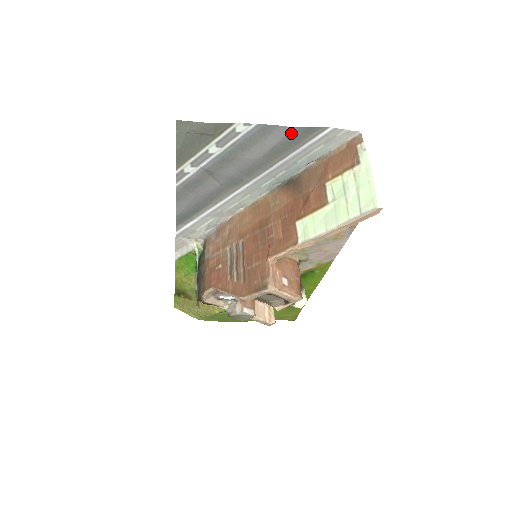
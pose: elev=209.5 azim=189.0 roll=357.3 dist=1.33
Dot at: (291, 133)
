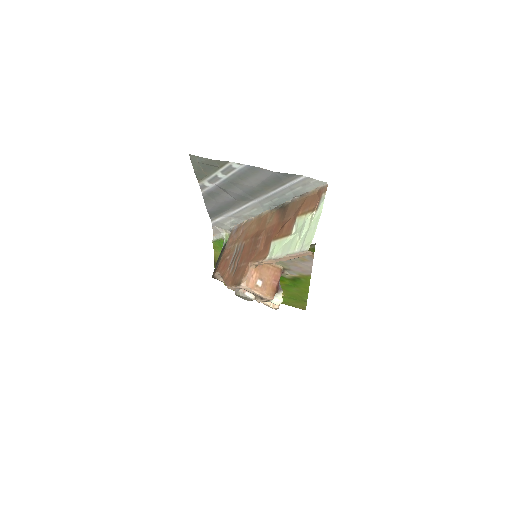
Dot at: (273, 175)
